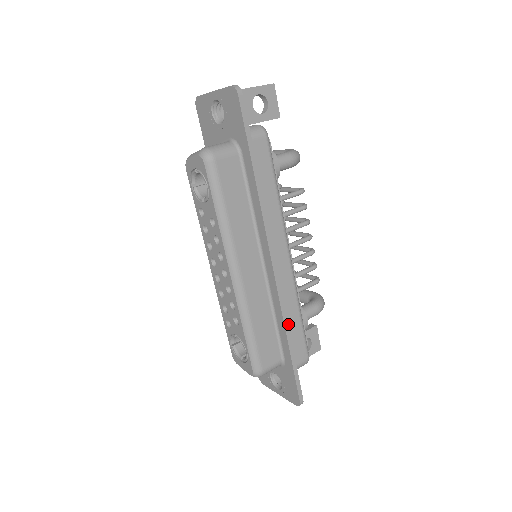
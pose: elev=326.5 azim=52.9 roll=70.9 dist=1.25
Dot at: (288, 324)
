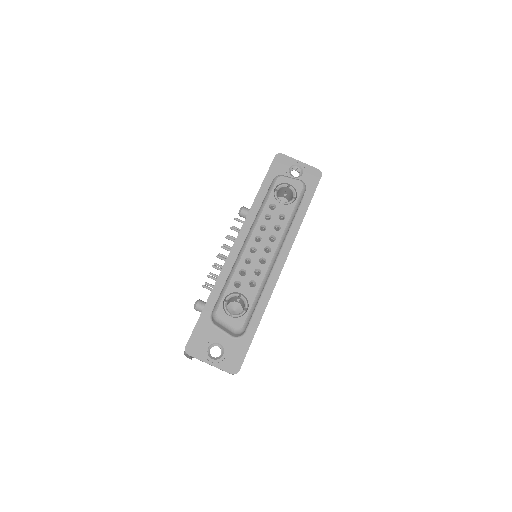
Dot at: occluded
